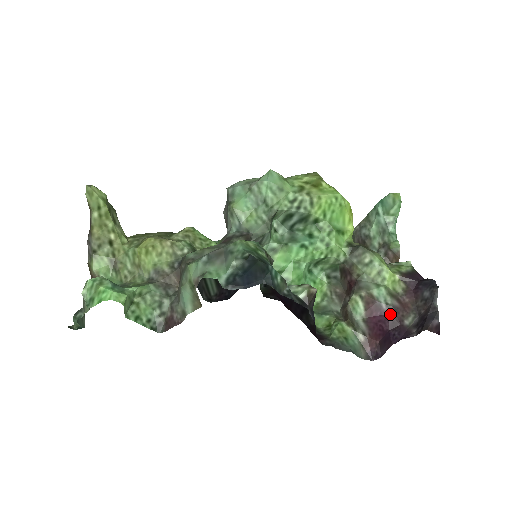
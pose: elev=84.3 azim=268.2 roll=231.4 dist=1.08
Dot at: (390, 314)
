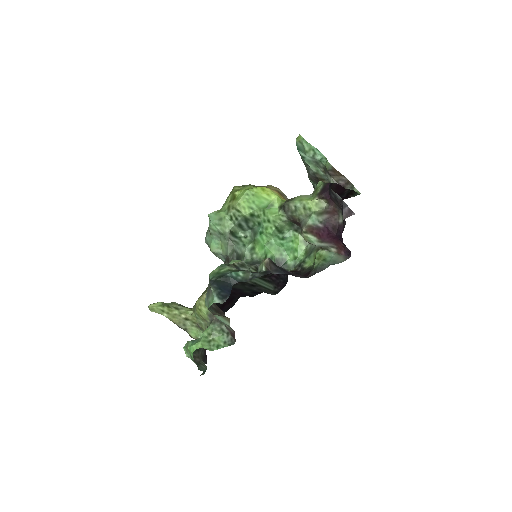
Dot at: (327, 226)
